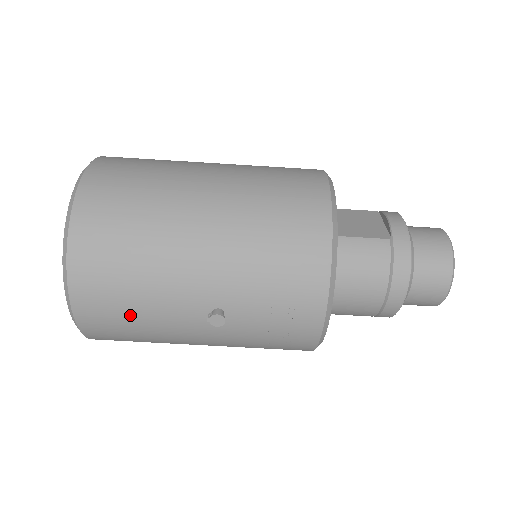
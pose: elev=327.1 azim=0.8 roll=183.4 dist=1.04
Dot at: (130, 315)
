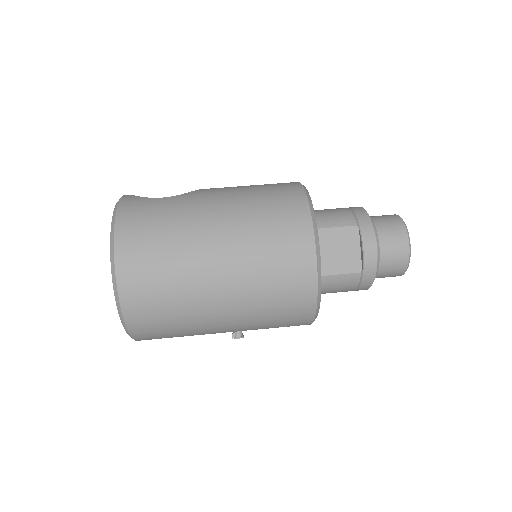
Dot at: occluded
